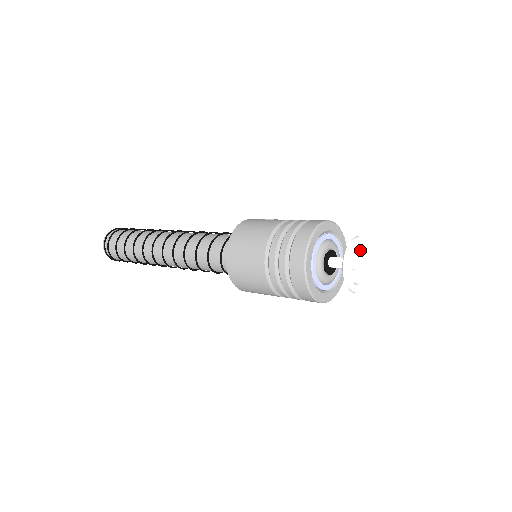
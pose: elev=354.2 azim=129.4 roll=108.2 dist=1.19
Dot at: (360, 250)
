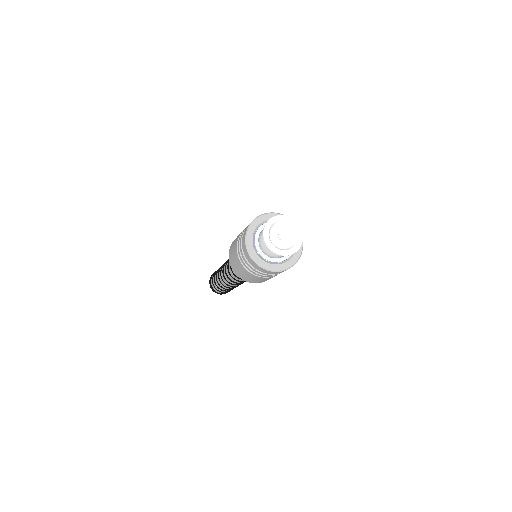
Dot at: (286, 225)
